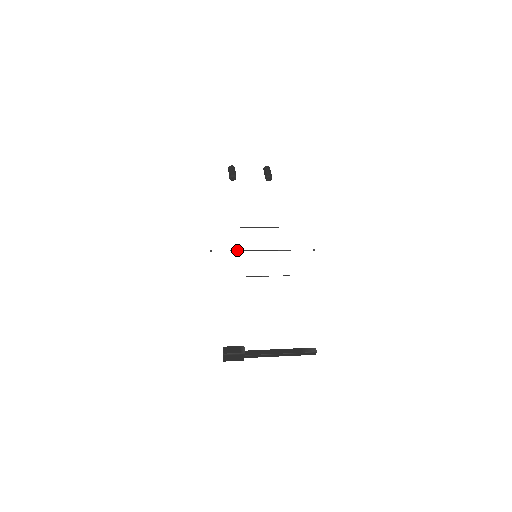
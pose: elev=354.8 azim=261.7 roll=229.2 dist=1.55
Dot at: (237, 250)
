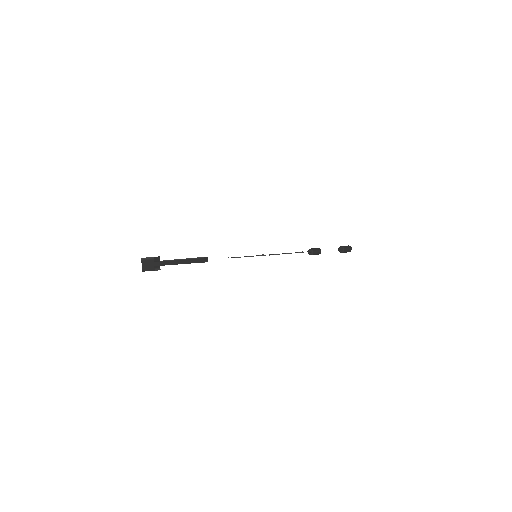
Dot at: occluded
